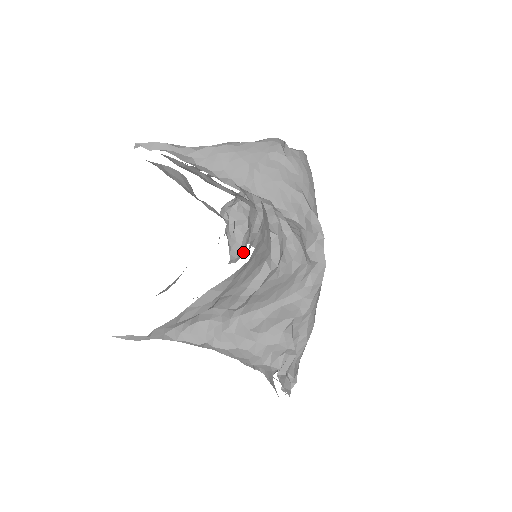
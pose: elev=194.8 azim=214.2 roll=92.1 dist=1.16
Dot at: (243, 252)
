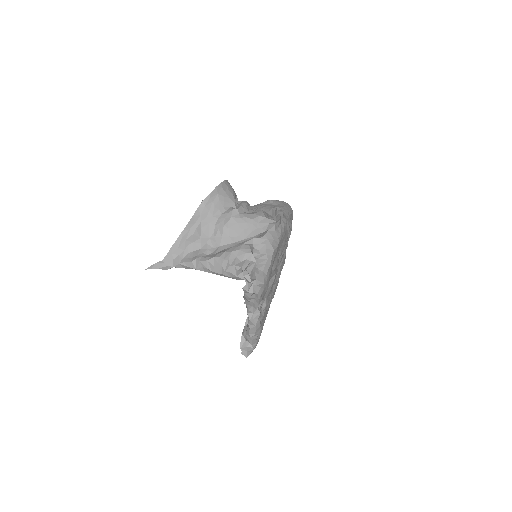
Dot at: occluded
